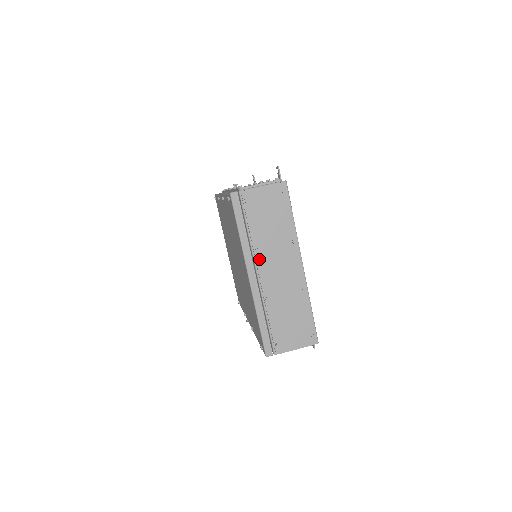
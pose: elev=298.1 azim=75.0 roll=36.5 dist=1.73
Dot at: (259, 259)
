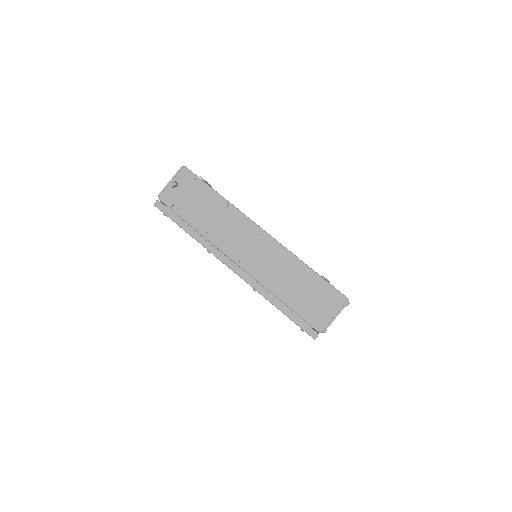
Dot at: occluded
